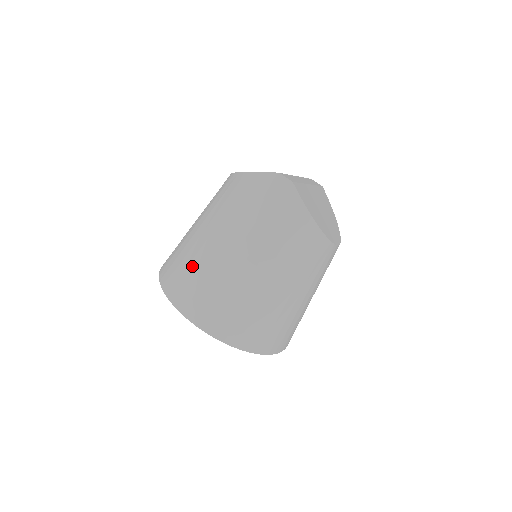
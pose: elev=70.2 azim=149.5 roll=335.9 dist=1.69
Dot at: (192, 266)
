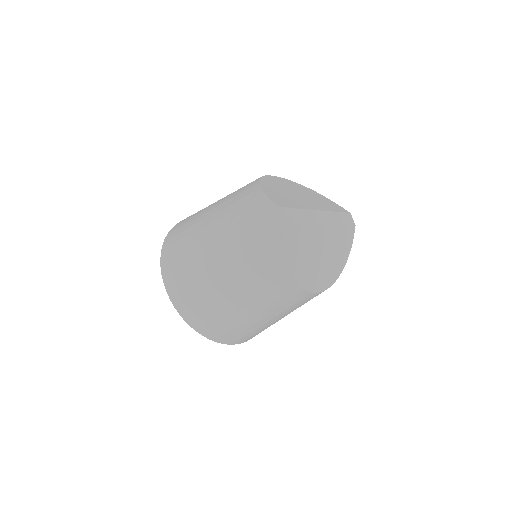
Dot at: (186, 240)
